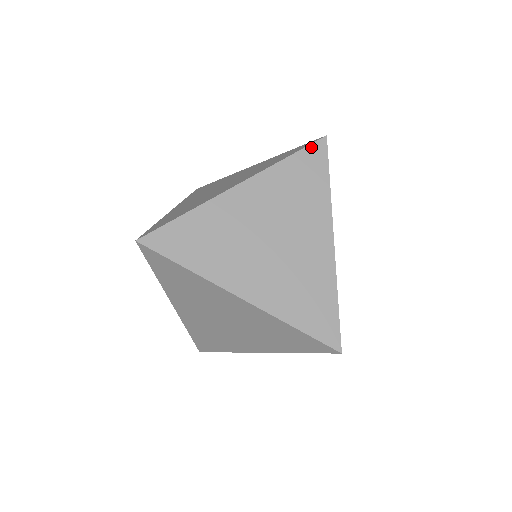
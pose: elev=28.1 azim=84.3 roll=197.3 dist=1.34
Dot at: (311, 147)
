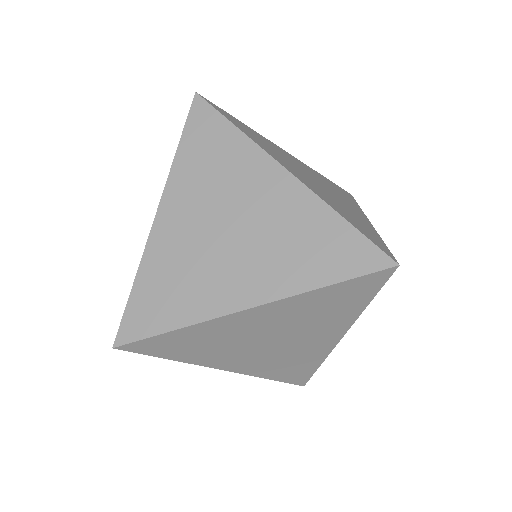
Dot at: (341, 188)
